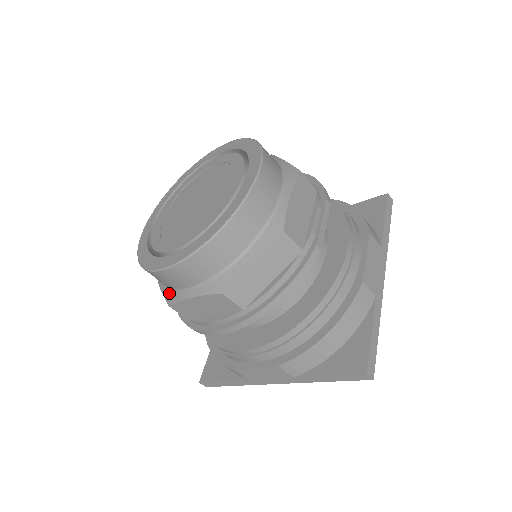
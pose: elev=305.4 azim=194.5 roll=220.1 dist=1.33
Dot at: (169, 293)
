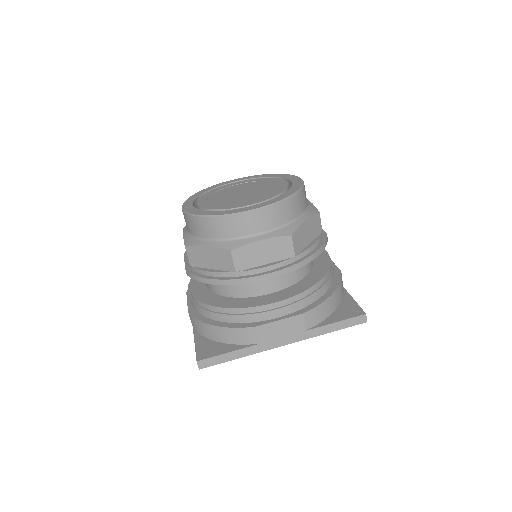
Dot at: (230, 243)
